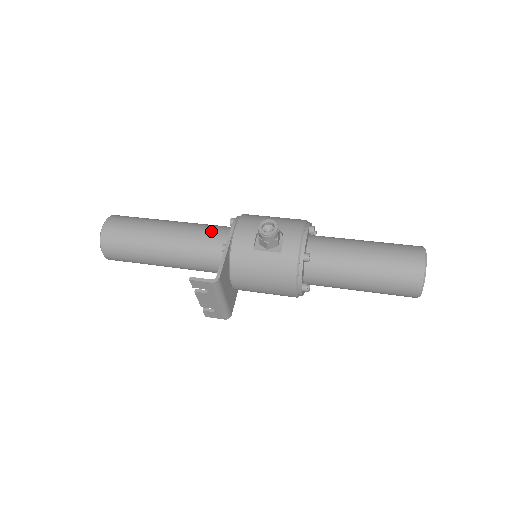
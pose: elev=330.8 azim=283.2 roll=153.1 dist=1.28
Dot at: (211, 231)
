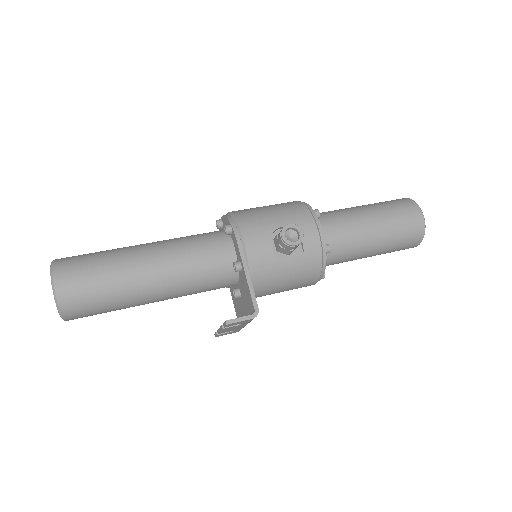
Dot at: (206, 248)
